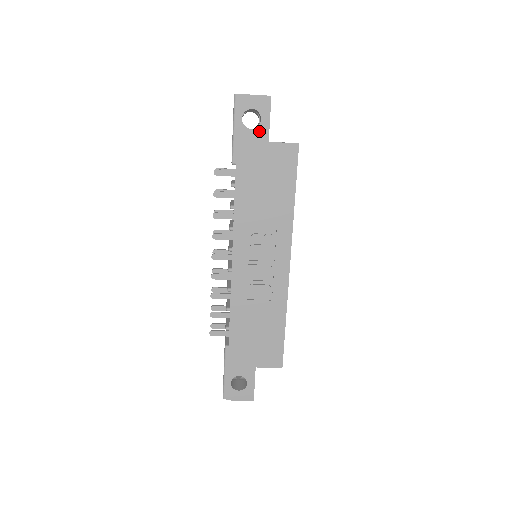
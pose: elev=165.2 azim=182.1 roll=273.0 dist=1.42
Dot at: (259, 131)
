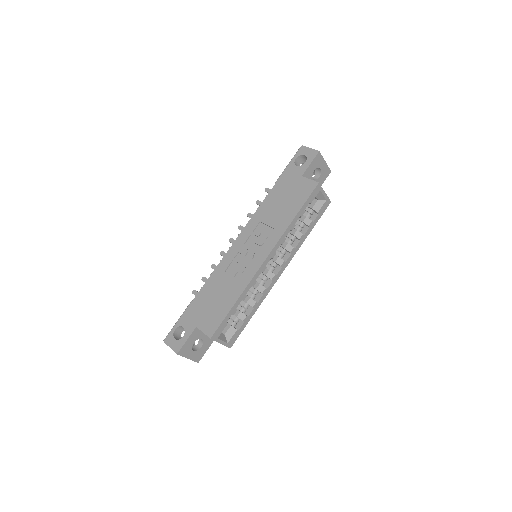
Dot at: (300, 168)
